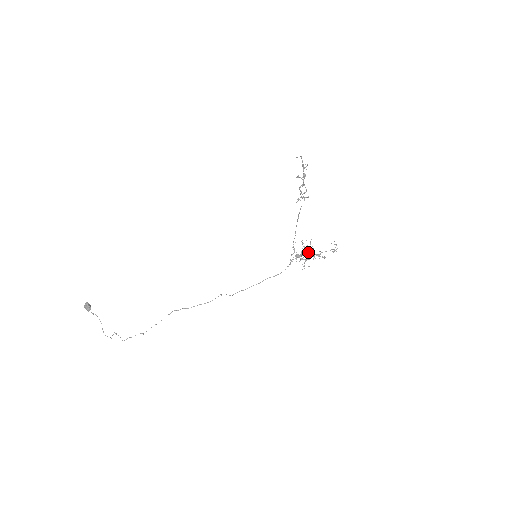
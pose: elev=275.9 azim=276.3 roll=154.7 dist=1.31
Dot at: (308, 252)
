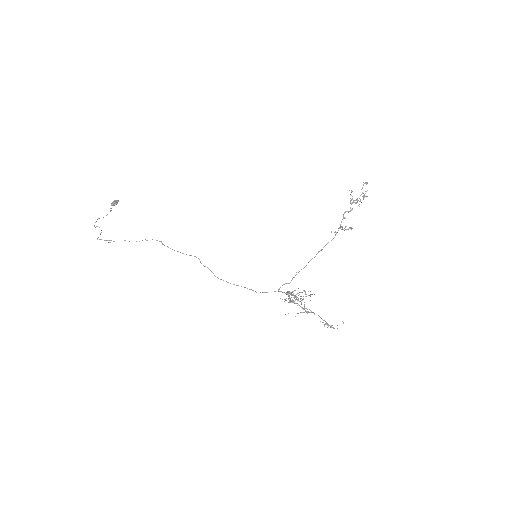
Dot at: (301, 300)
